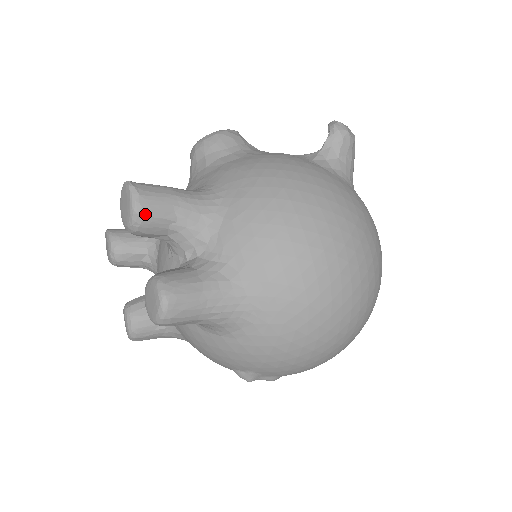
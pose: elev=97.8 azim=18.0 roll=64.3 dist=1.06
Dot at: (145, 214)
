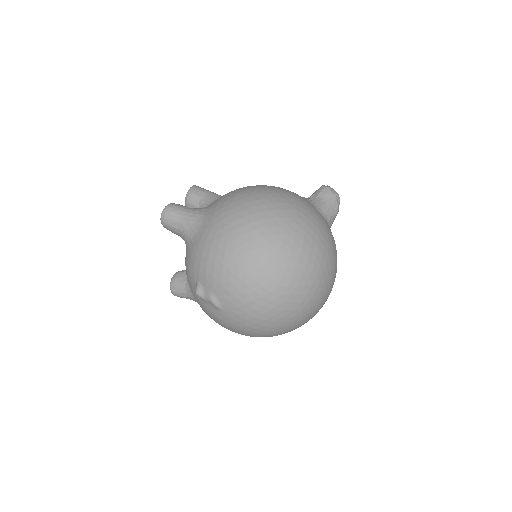
Dot at: (191, 192)
